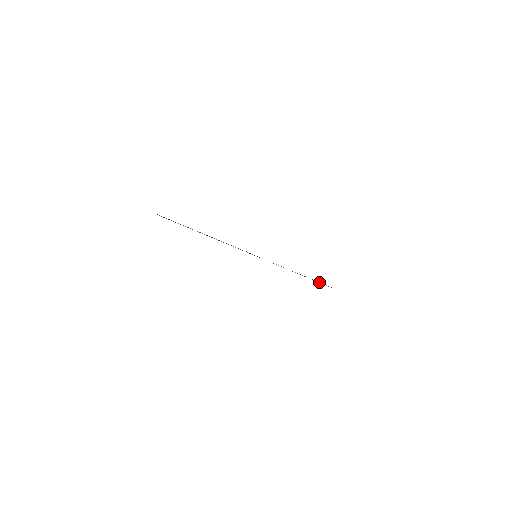
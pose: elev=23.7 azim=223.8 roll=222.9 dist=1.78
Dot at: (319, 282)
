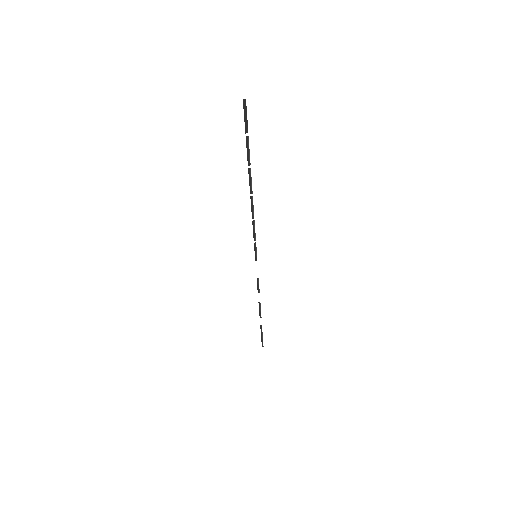
Dot at: (261, 334)
